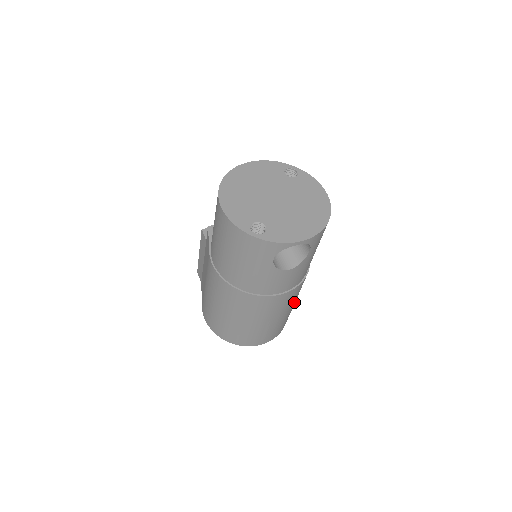
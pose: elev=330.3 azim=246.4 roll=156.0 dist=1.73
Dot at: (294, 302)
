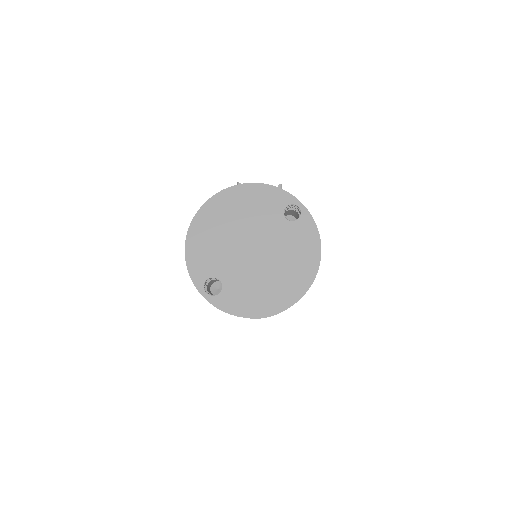
Dot at: occluded
